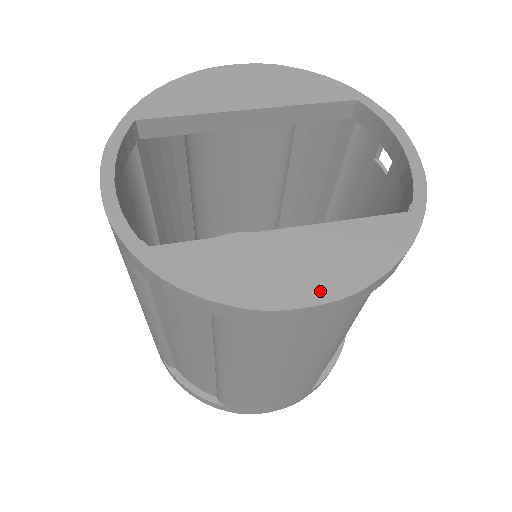
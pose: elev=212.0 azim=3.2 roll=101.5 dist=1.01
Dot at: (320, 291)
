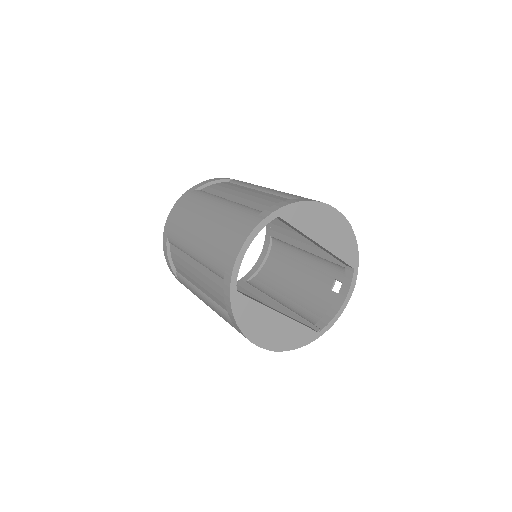
Dot at: (269, 344)
